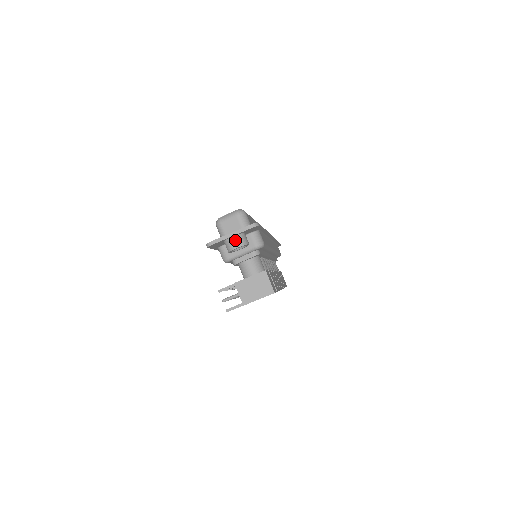
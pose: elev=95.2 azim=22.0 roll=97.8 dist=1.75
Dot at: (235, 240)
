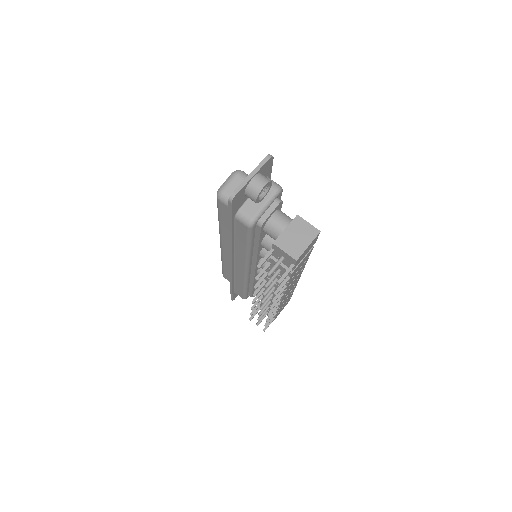
Dot at: (258, 179)
